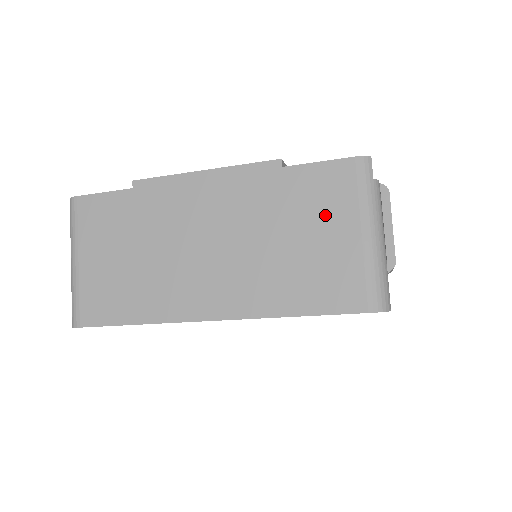
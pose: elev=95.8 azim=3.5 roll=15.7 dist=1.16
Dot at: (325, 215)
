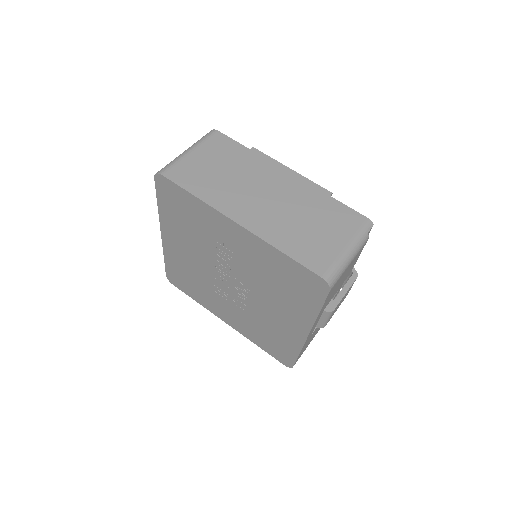
Dot at: (334, 227)
